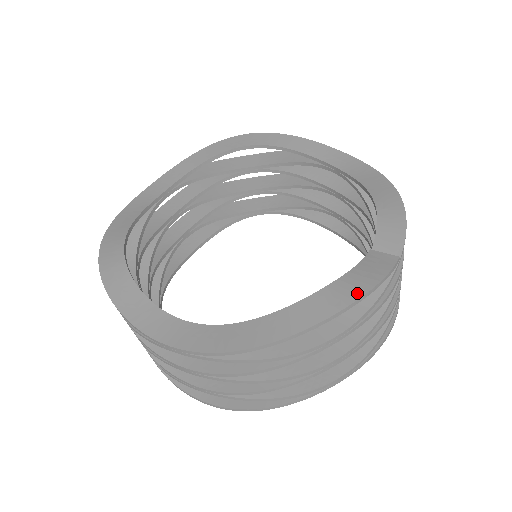
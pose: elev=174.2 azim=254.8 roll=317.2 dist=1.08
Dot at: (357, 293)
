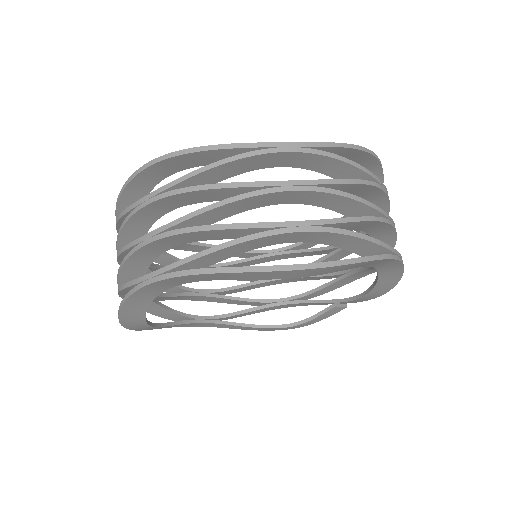
Dot at: (378, 172)
